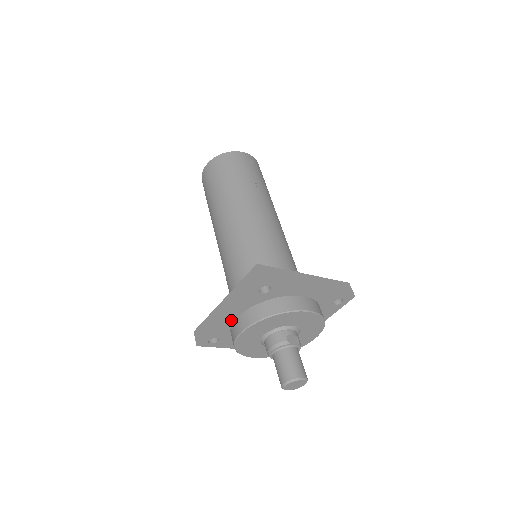
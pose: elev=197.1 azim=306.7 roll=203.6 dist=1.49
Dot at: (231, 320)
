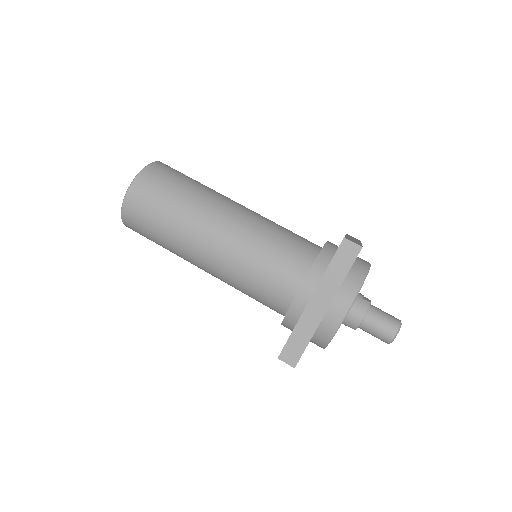
Dot at: occluded
